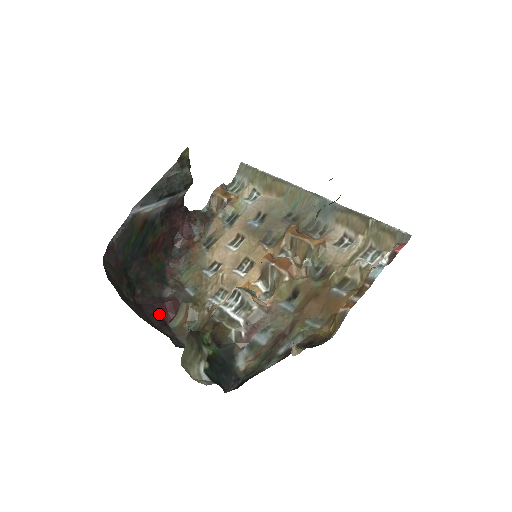
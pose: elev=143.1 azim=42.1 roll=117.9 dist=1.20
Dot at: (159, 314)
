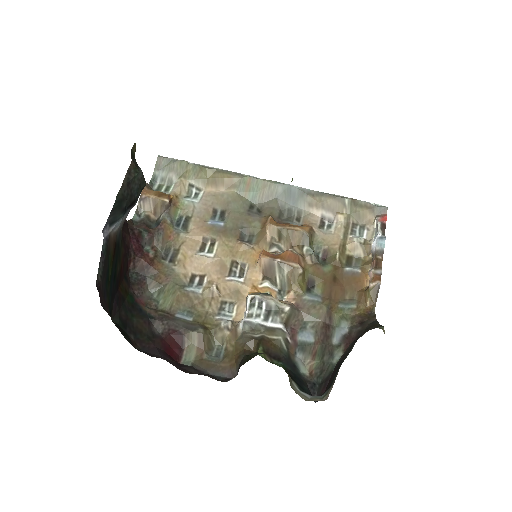
Dot at: (168, 355)
